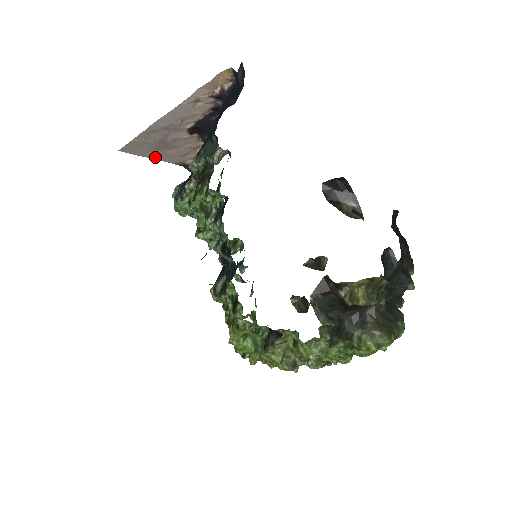
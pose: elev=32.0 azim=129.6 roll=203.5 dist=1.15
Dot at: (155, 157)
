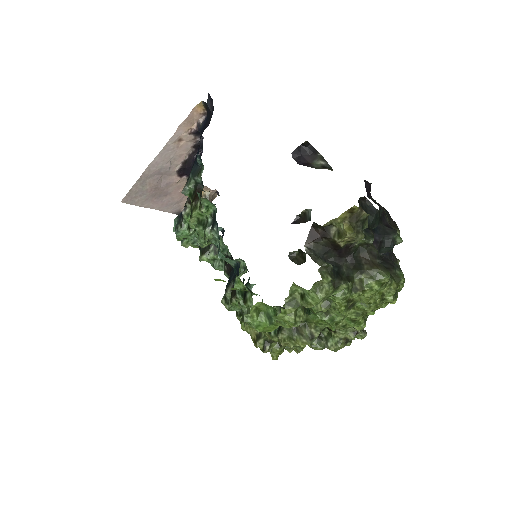
Dot at: (154, 207)
